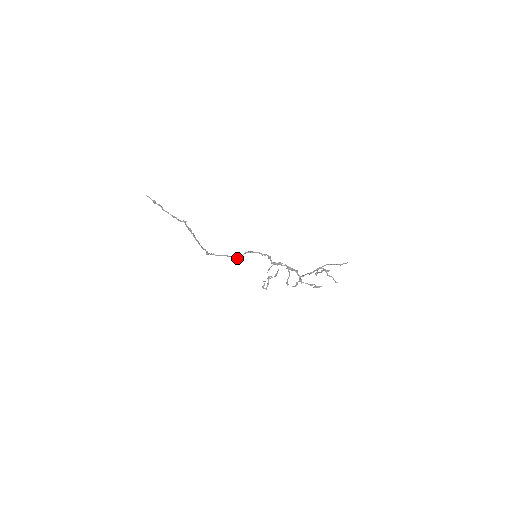
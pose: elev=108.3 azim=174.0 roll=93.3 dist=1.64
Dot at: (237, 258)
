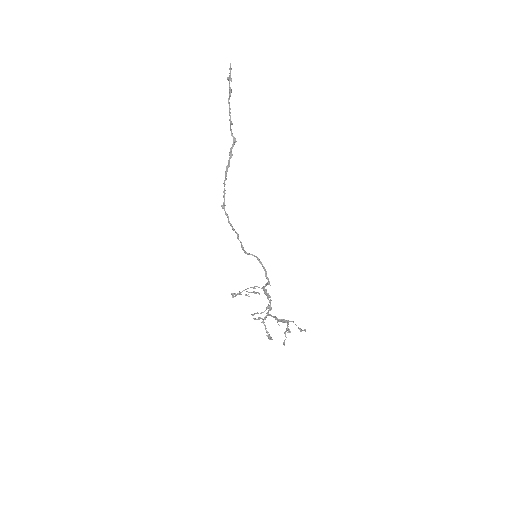
Dot at: (244, 250)
